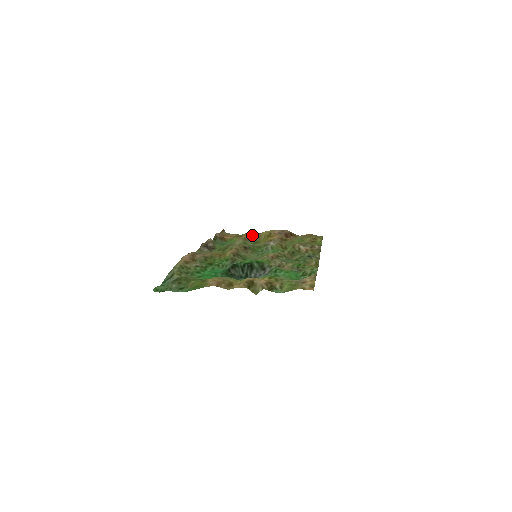
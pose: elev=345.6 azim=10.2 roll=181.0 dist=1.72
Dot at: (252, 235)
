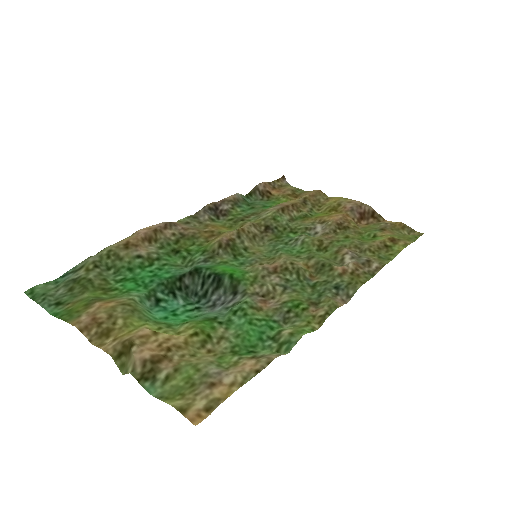
Dot at: (312, 199)
